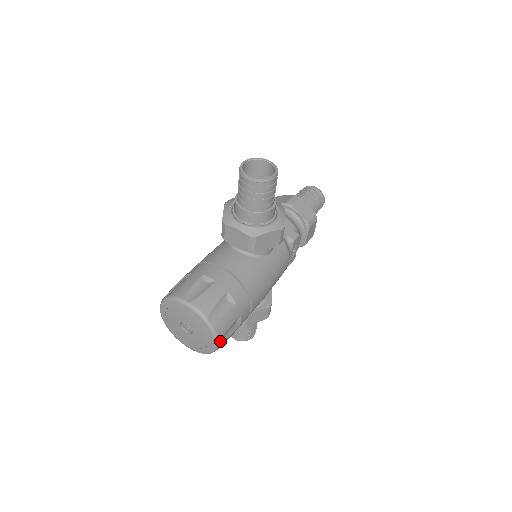
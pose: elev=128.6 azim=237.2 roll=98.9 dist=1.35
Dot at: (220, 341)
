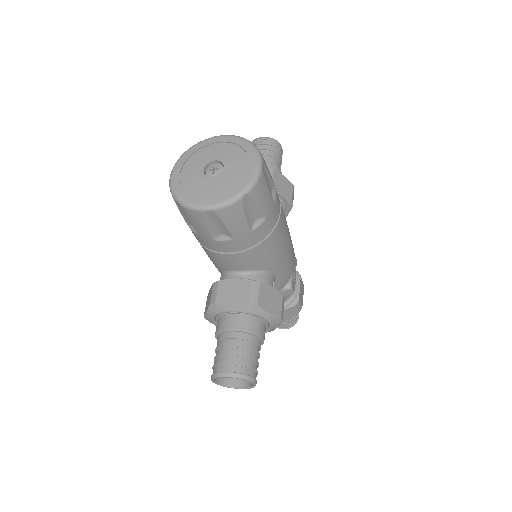
Dot at: (262, 170)
